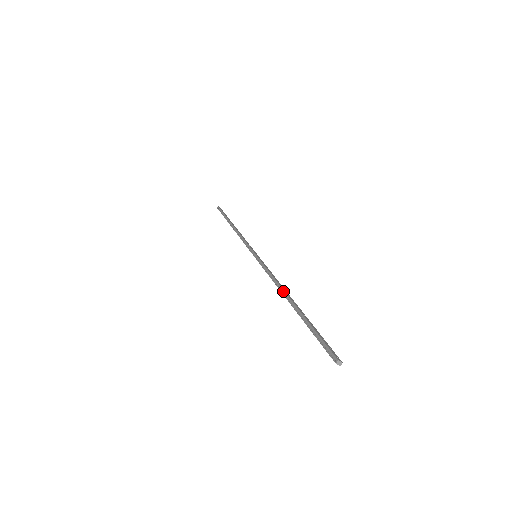
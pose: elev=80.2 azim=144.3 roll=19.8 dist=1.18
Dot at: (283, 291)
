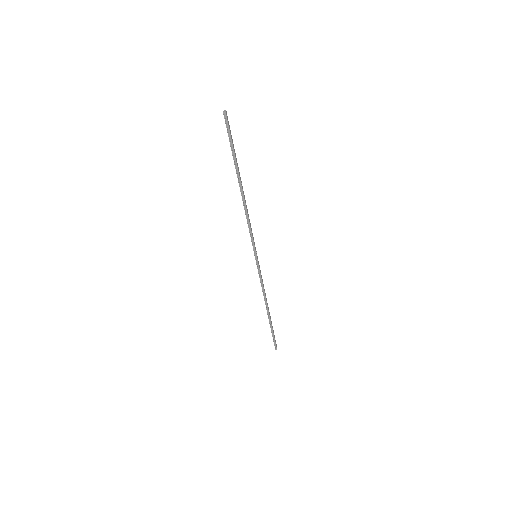
Dot at: (267, 305)
